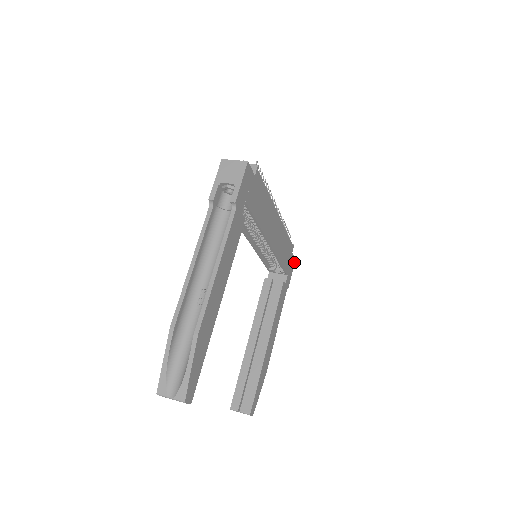
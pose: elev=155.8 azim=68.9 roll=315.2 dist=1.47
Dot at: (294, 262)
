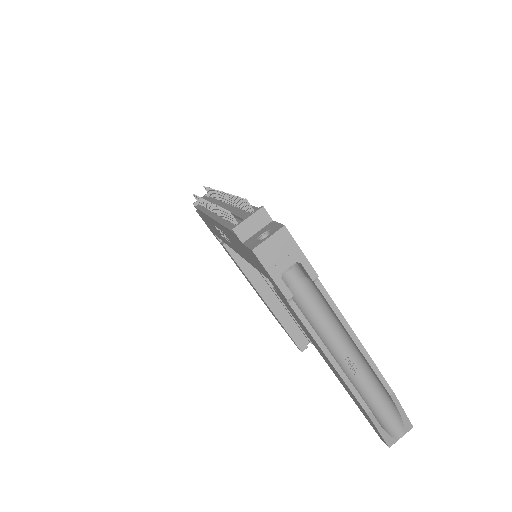
Dot at: occluded
